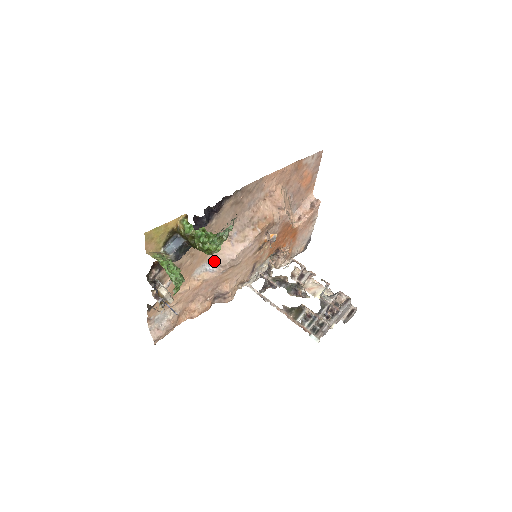
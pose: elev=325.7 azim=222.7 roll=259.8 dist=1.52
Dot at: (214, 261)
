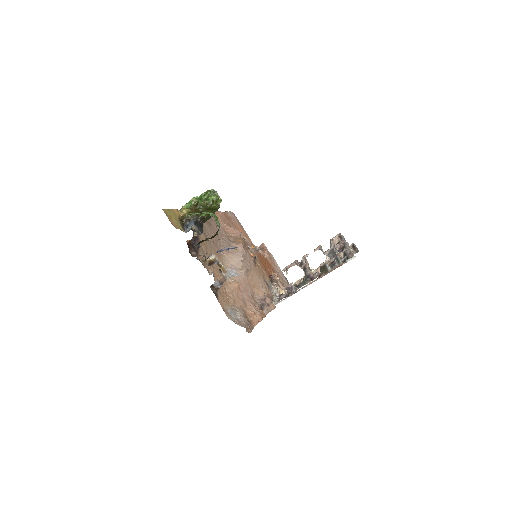
Dot at: (231, 268)
